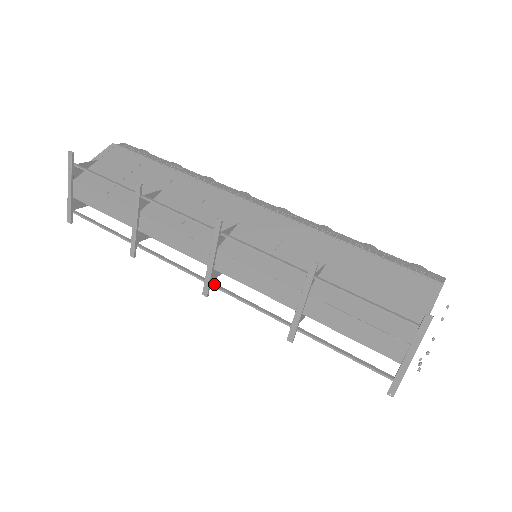
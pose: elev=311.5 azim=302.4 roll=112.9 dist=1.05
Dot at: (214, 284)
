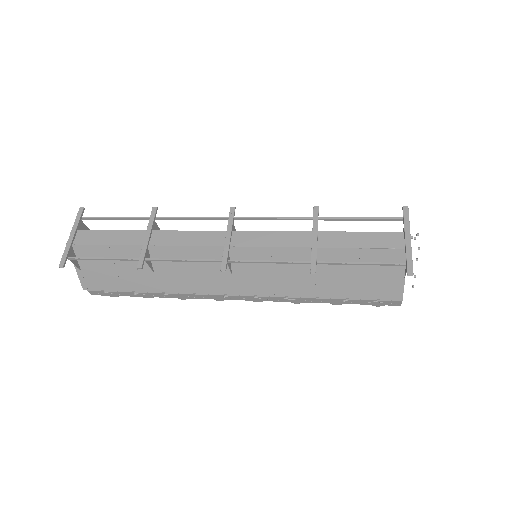
Dot at: (231, 260)
